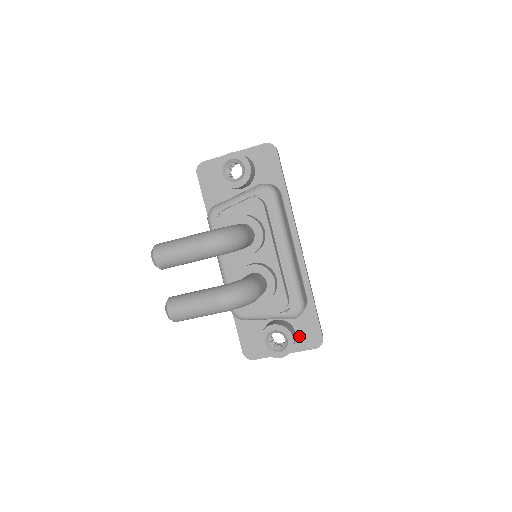
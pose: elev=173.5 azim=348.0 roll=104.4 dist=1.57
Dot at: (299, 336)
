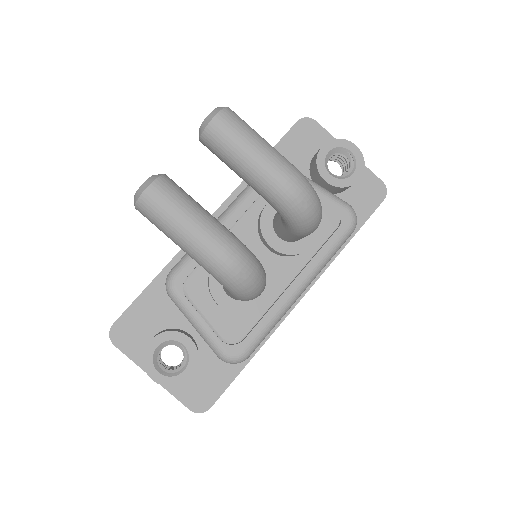
Dot at: (191, 378)
